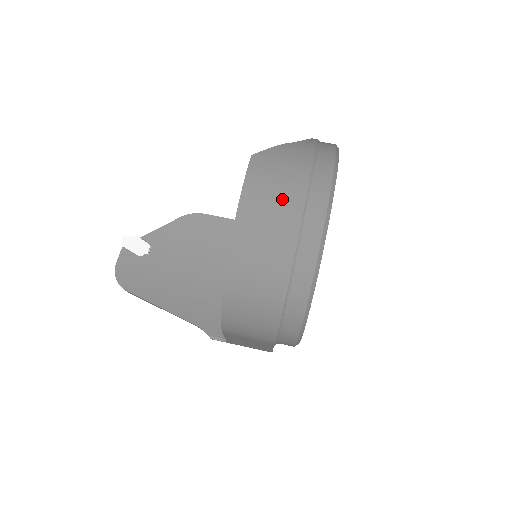
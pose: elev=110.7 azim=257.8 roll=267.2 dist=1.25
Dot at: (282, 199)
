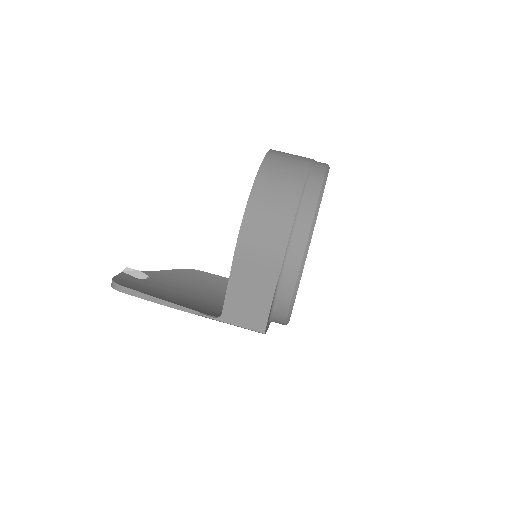
Dot at: (297, 156)
